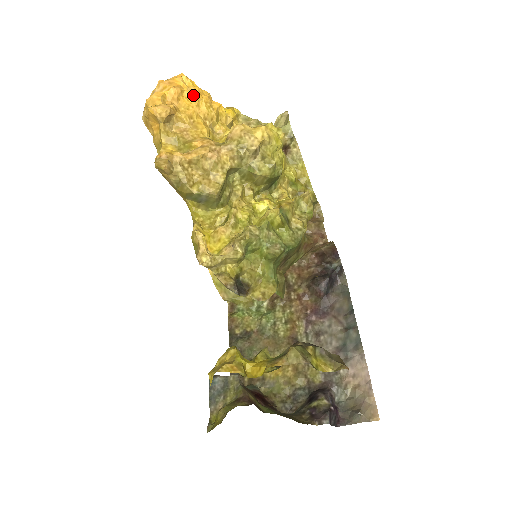
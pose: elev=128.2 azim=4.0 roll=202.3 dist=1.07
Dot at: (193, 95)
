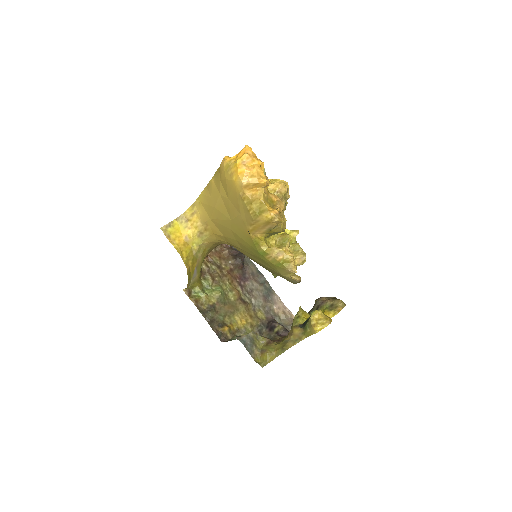
Dot at: occluded
